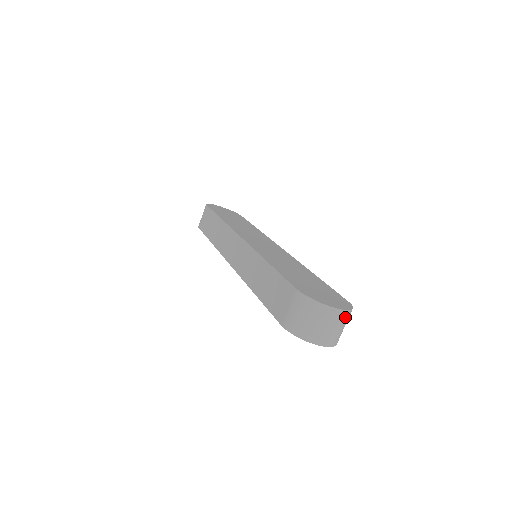
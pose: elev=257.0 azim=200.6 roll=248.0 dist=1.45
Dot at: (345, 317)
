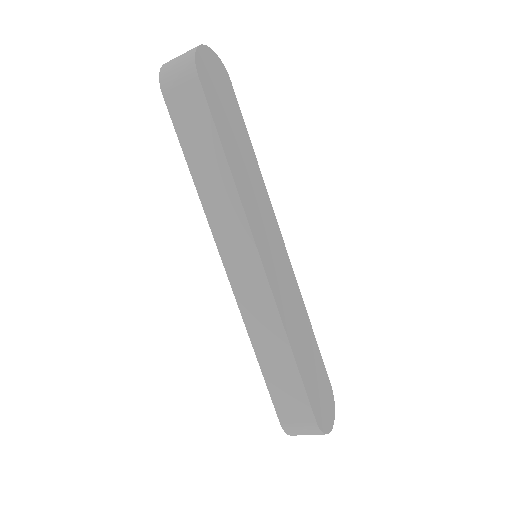
Dot at: occluded
